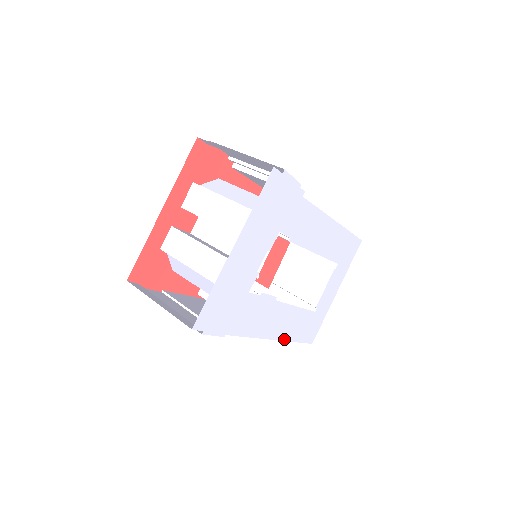
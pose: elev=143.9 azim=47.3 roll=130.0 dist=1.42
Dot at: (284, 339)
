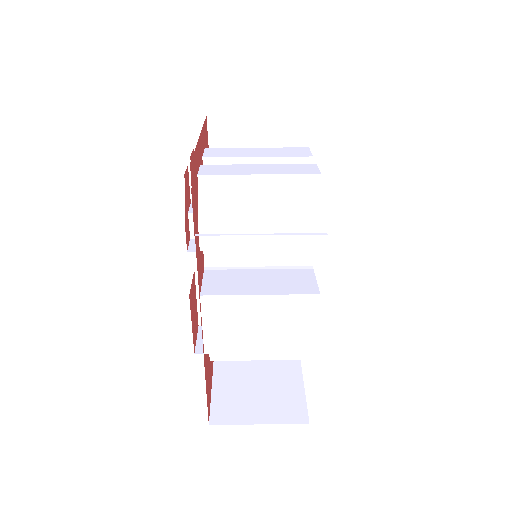
Dot at: occluded
